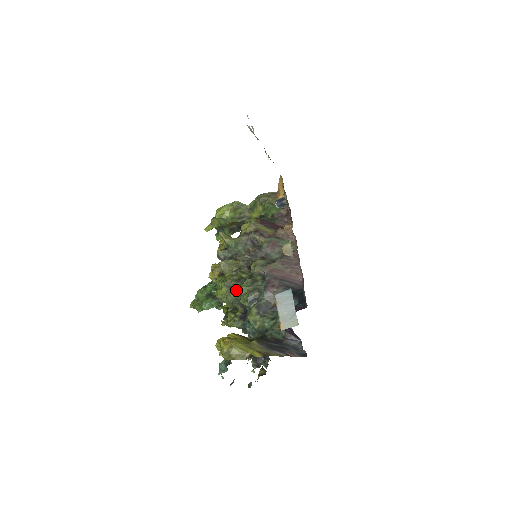
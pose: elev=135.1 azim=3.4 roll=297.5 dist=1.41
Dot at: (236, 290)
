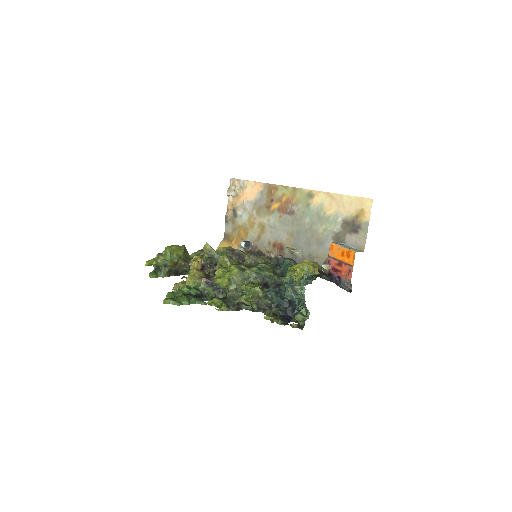
Dot at: (256, 267)
